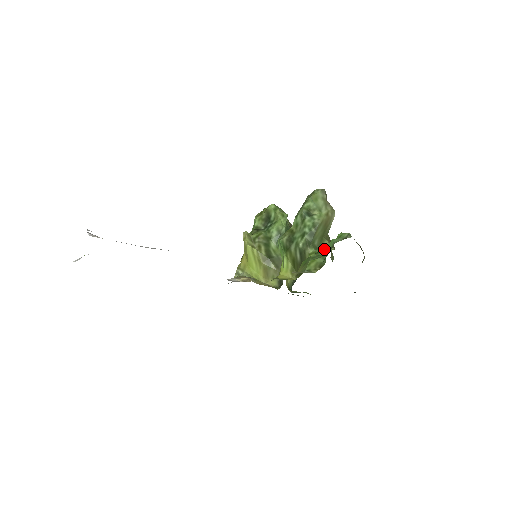
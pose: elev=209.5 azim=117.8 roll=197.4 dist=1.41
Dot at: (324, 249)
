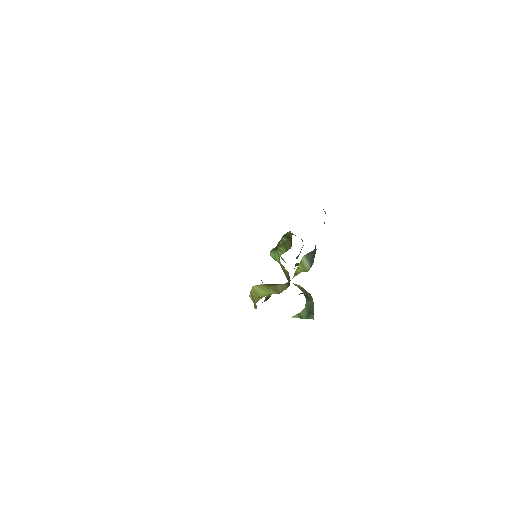
Dot at: occluded
